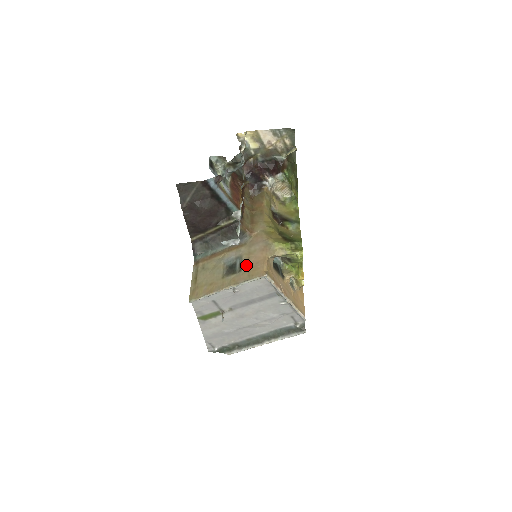
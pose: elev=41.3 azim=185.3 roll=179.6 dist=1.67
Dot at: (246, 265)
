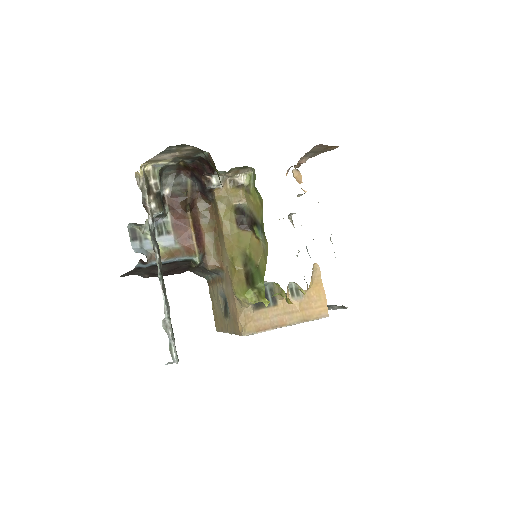
Dot at: (230, 312)
